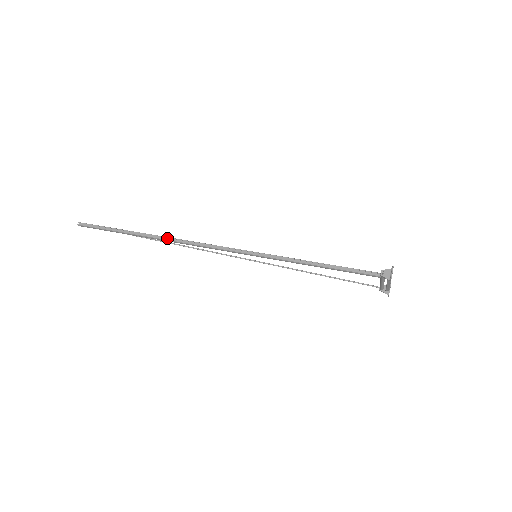
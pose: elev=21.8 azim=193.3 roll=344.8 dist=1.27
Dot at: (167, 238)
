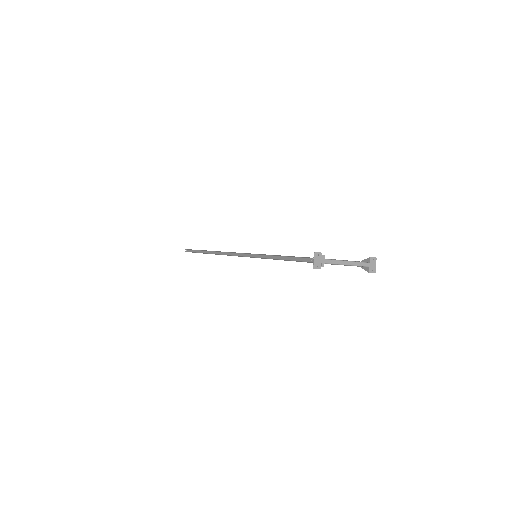
Dot at: (216, 252)
